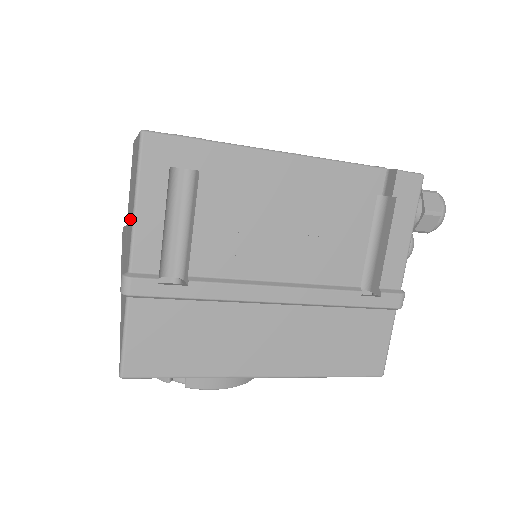
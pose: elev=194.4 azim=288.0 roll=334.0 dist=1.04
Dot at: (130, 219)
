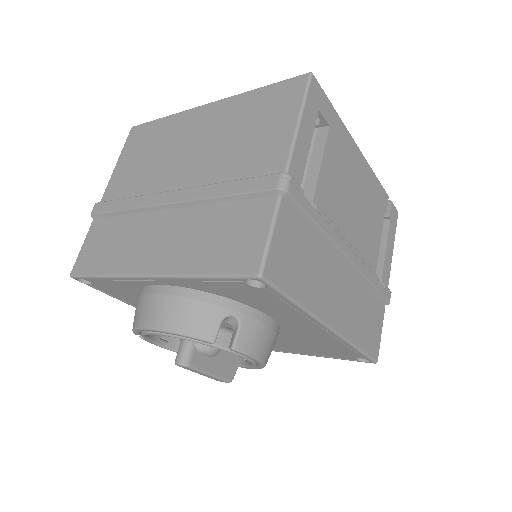
Dot at: (234, 152)
